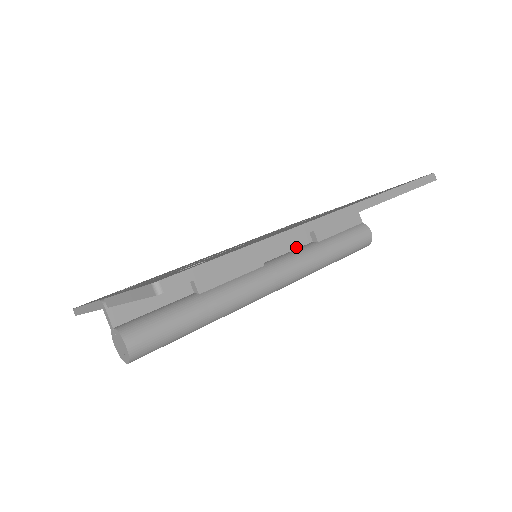
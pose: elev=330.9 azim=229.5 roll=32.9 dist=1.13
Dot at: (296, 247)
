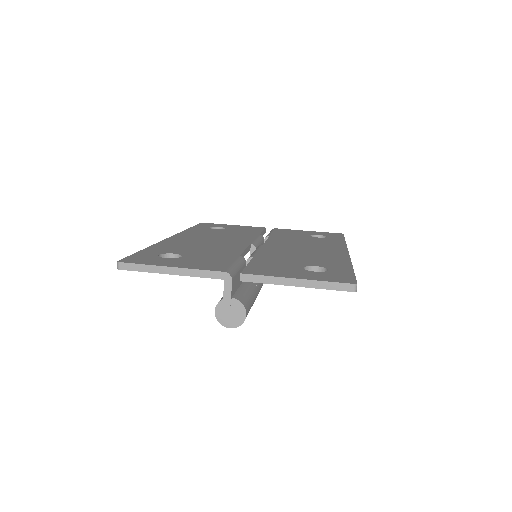
Dot at: occluded
